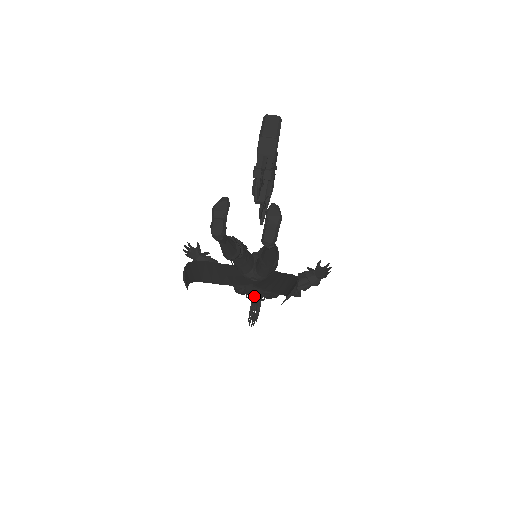
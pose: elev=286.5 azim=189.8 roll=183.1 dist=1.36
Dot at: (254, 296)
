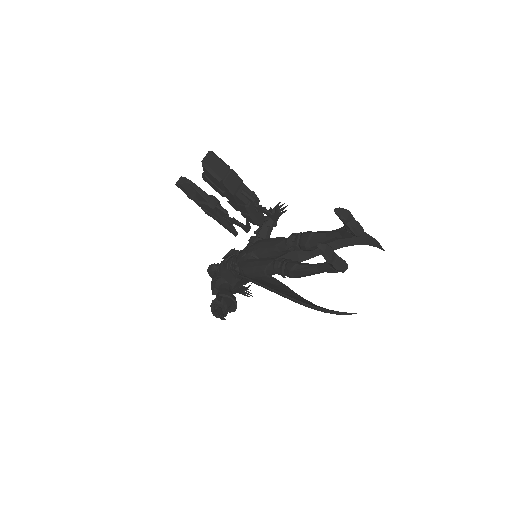
Dot at: occluded
